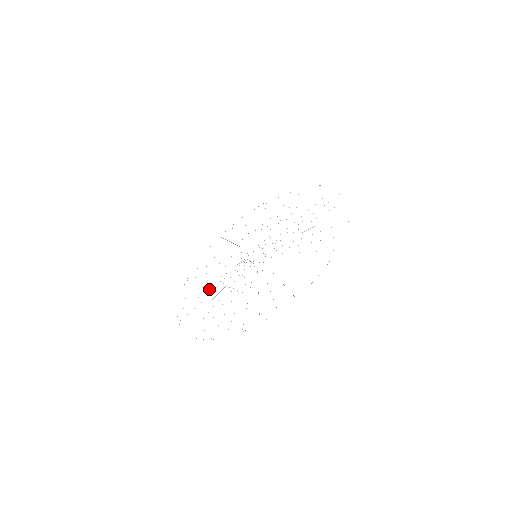
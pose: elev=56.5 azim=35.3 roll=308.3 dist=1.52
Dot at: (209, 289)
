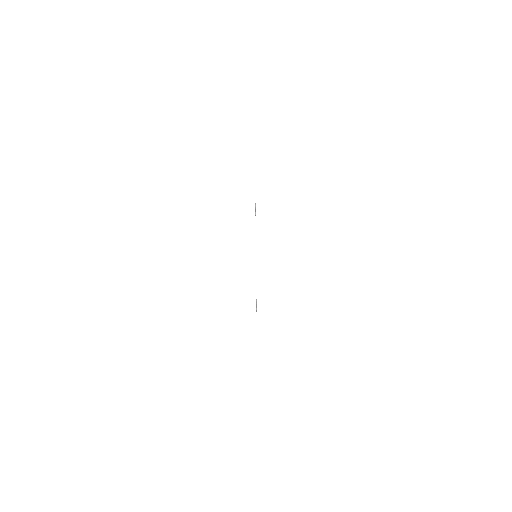
Dot at: (256, 302)
